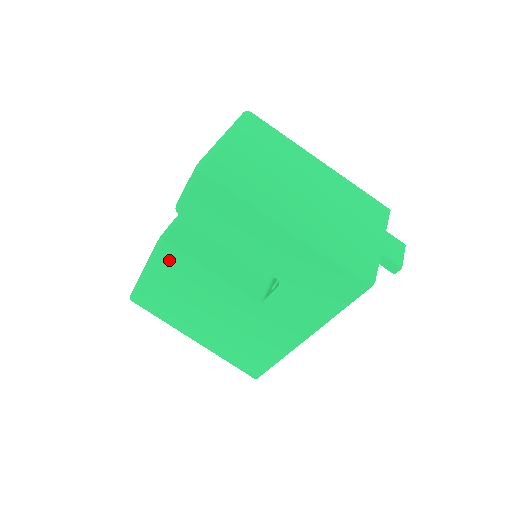
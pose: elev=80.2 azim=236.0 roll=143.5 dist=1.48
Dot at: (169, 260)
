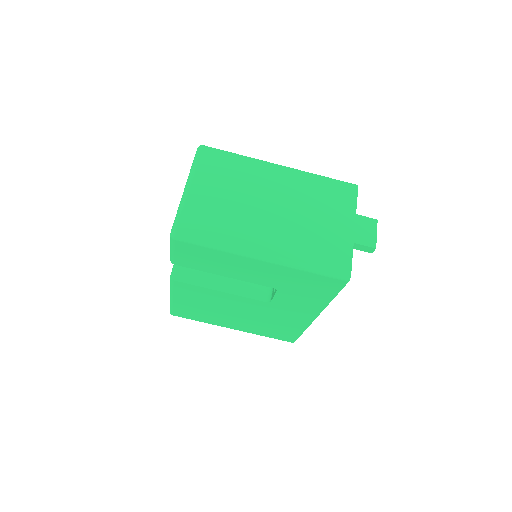
Dot at: (185, 290)
